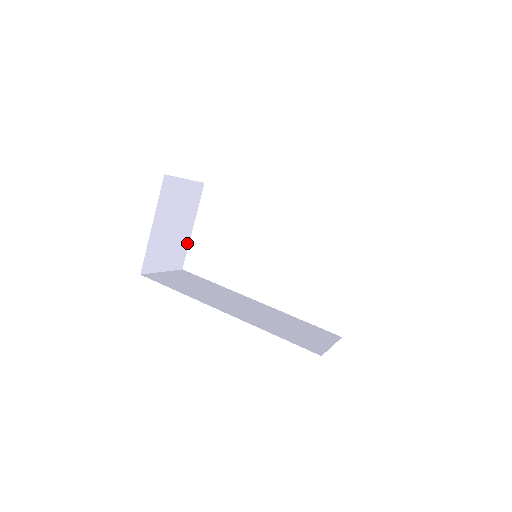
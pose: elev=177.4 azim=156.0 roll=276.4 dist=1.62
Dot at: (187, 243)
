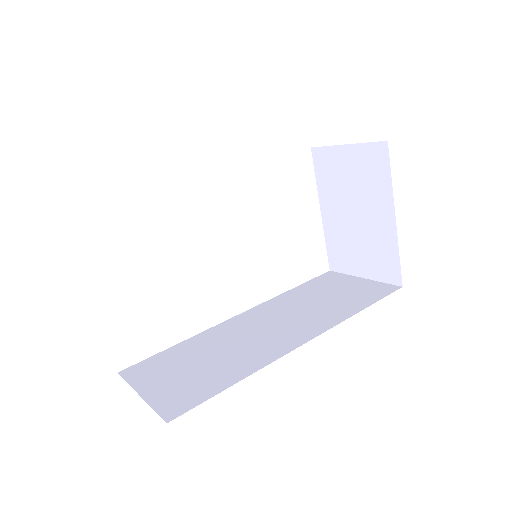
Dot at: occluded
